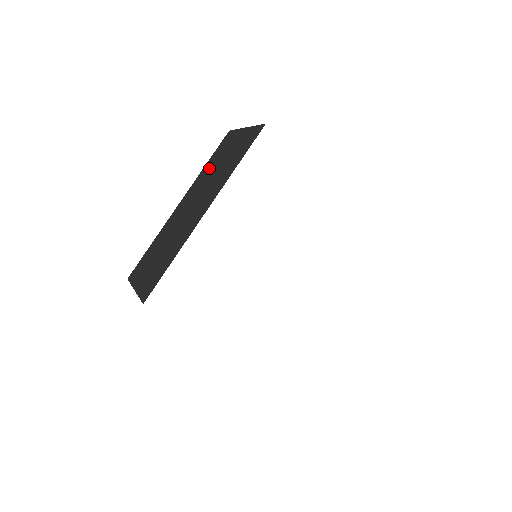
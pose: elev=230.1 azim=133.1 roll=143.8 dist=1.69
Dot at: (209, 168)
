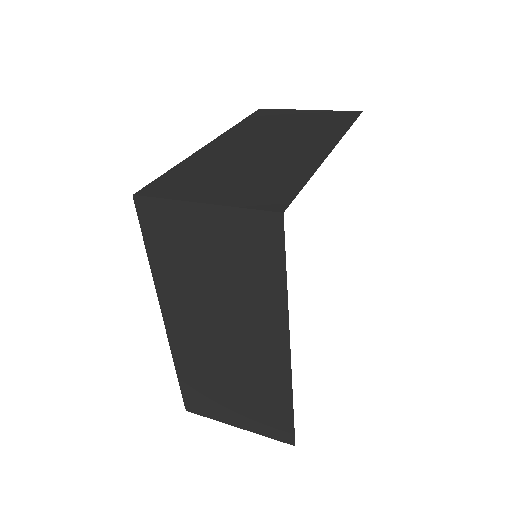
Dot at: (260, 124)
